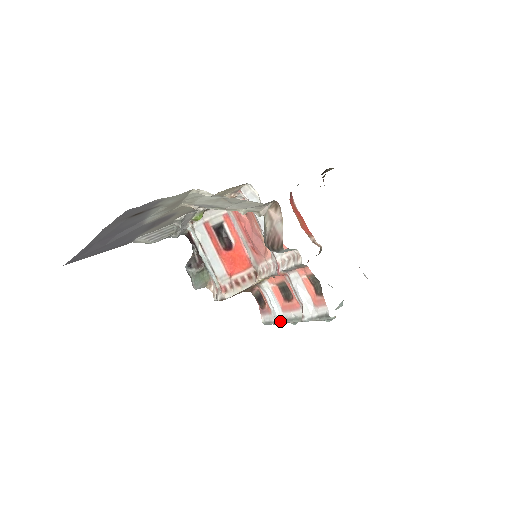
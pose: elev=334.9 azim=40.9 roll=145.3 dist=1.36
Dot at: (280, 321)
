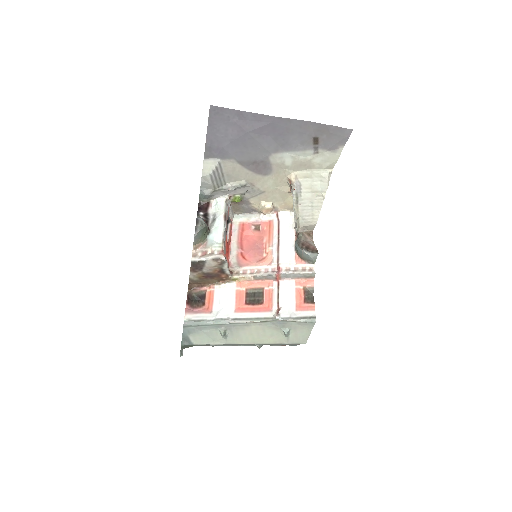
Dot at: (227, 319)
